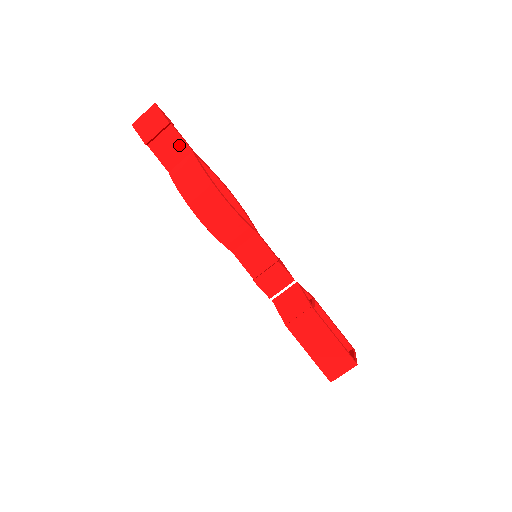
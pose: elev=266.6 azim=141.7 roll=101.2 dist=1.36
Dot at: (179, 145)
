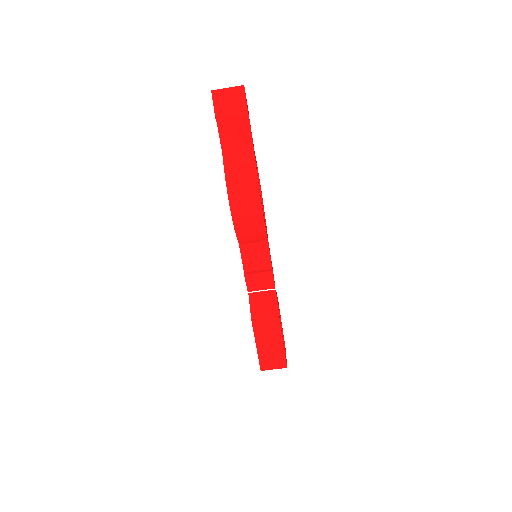
Dot at: (245, 136)
